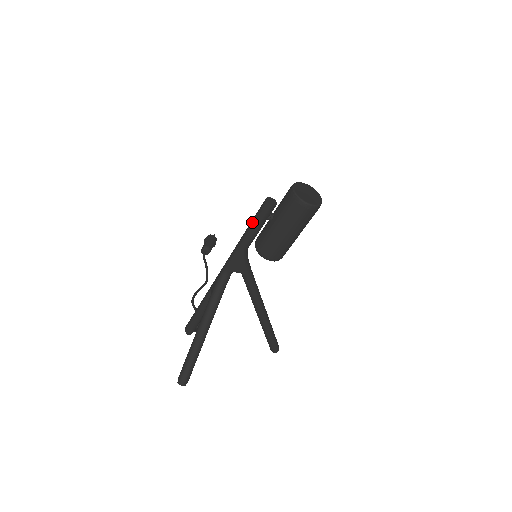
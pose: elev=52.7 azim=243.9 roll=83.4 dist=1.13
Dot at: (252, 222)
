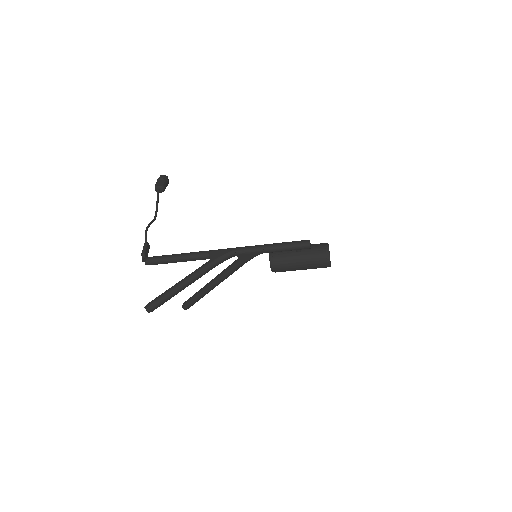
Dot at: (287, 244)
